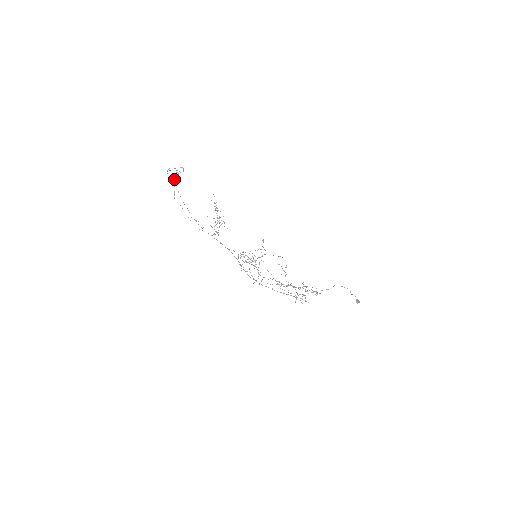
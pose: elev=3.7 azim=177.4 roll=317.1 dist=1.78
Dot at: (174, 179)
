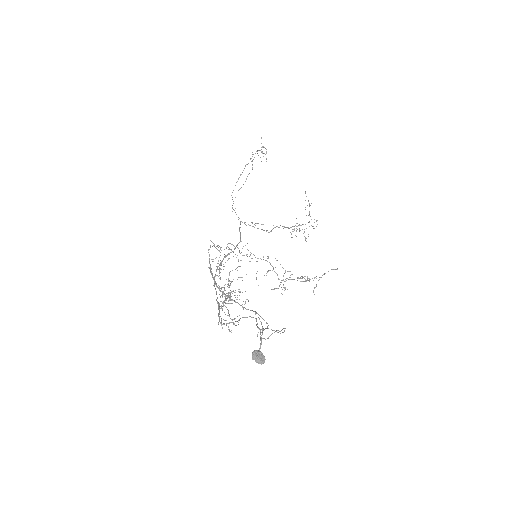
Dot at: (250, 158)
